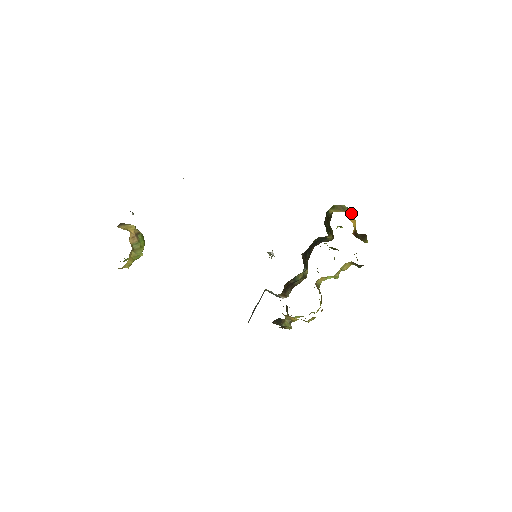
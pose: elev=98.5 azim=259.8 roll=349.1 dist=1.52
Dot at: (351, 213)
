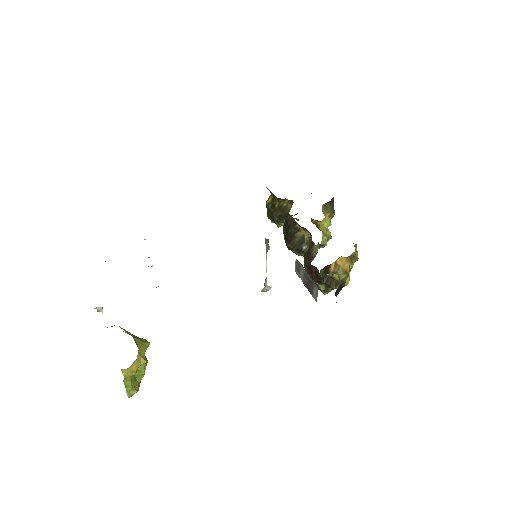
Dot at: occluded
